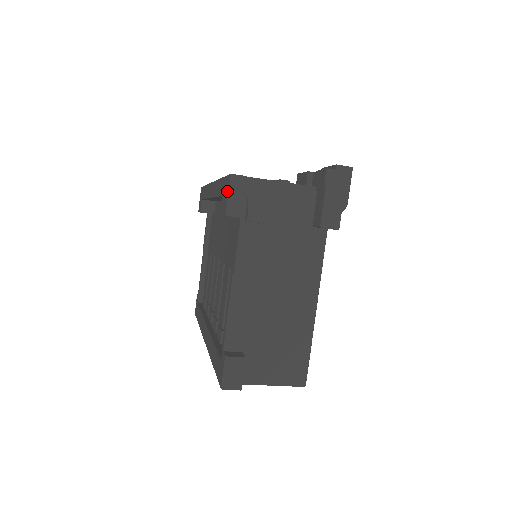
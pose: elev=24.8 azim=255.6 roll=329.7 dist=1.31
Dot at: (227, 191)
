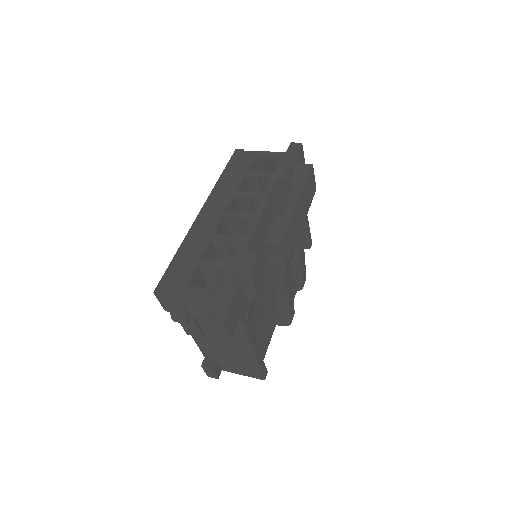
Dot at: occluded
